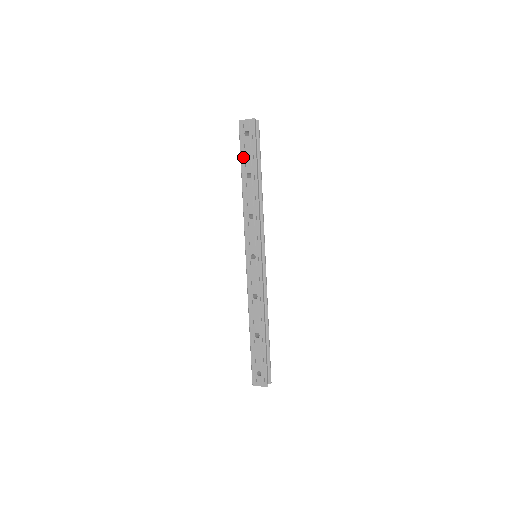
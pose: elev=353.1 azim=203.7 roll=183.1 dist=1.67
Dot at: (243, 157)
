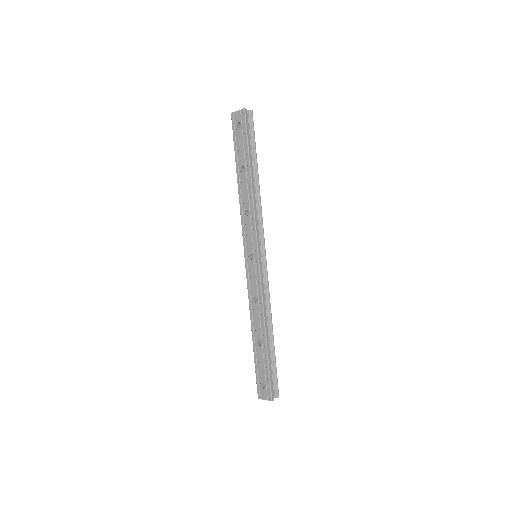
Dot at: (237, 151)
